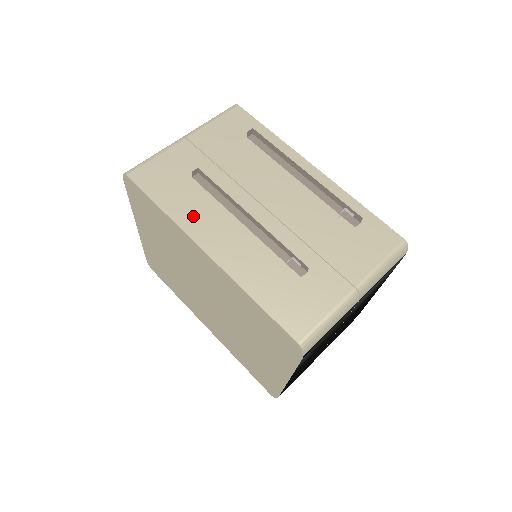
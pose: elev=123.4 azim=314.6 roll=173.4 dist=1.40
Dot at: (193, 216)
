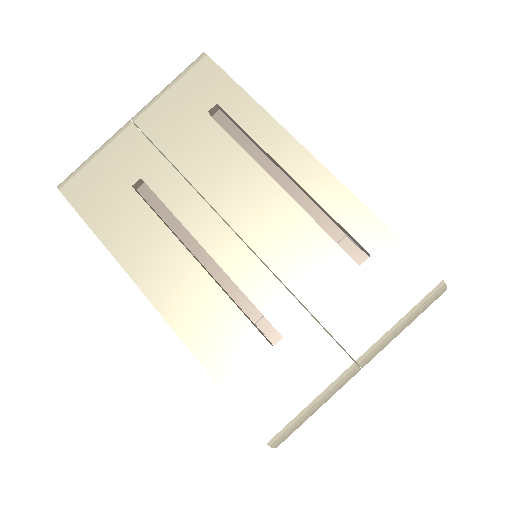
Dot at: (139, 249)
